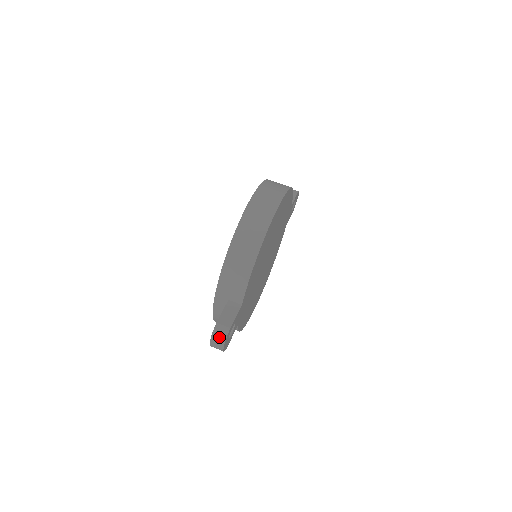
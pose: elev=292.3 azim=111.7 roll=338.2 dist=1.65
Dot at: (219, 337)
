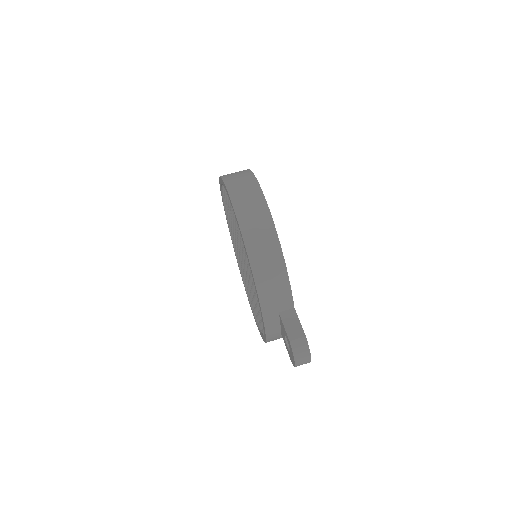
Dot at: (302, 352)
